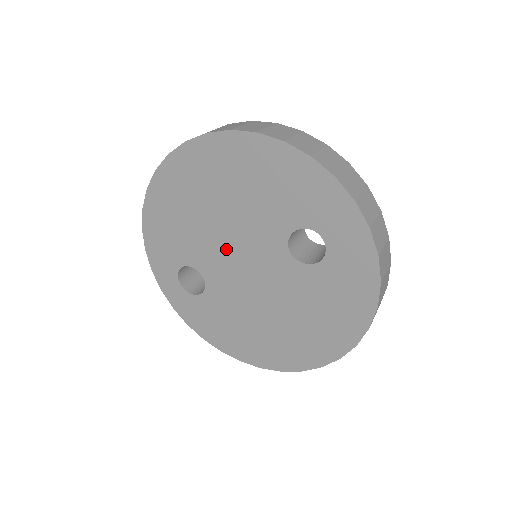
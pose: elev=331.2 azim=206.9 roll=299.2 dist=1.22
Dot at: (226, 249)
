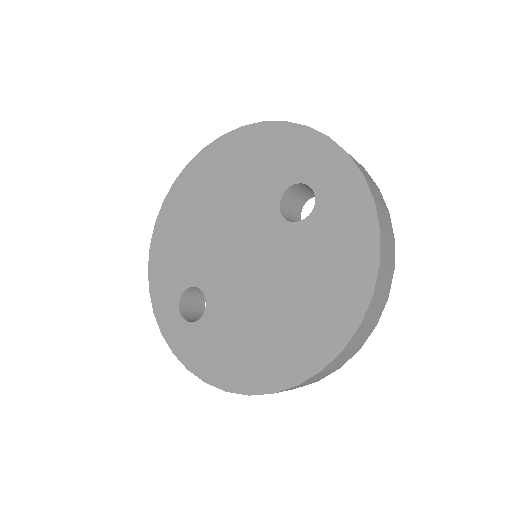
Dot at: (224, 247)
